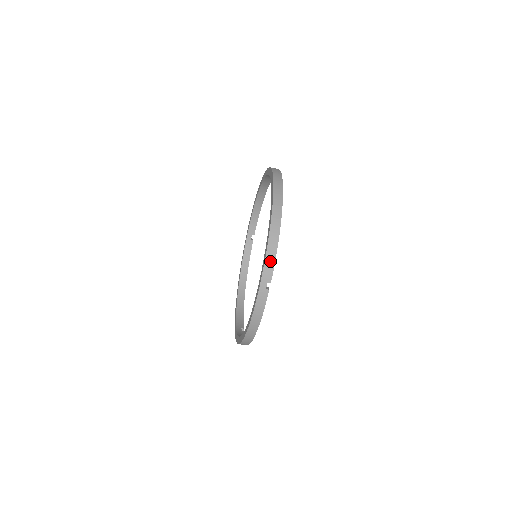
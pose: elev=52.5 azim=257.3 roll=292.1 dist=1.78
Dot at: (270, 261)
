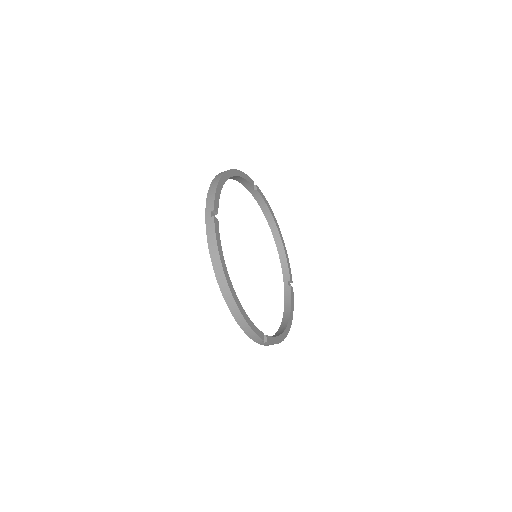
Dot at: (251, 334)
